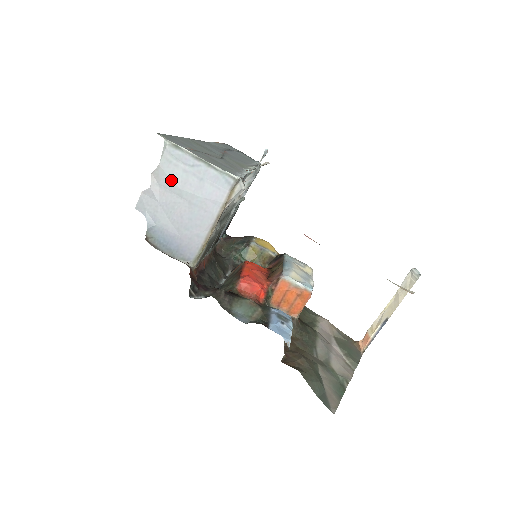
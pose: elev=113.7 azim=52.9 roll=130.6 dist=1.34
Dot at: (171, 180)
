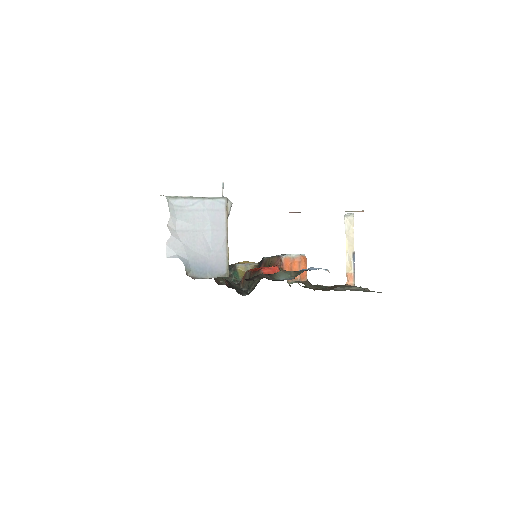
Dot at: (183, 222)
